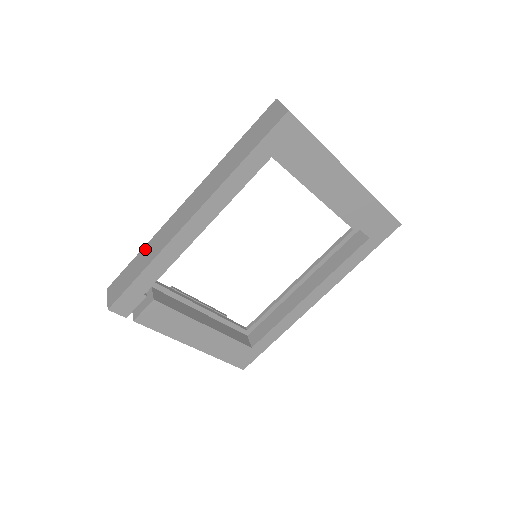
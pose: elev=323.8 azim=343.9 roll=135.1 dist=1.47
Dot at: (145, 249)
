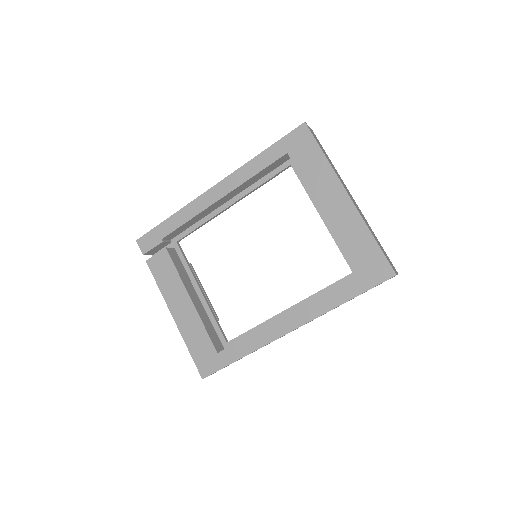
Dot at: occluded
